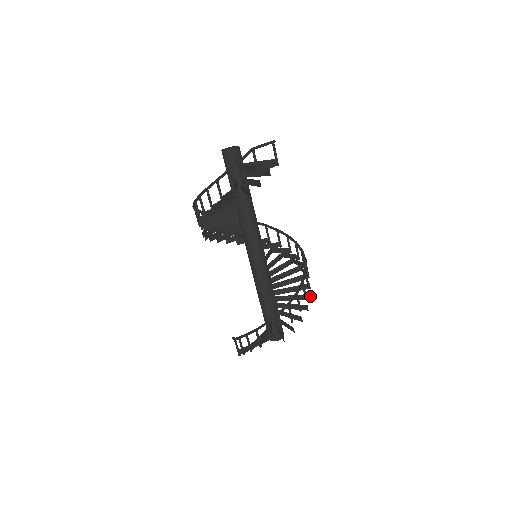
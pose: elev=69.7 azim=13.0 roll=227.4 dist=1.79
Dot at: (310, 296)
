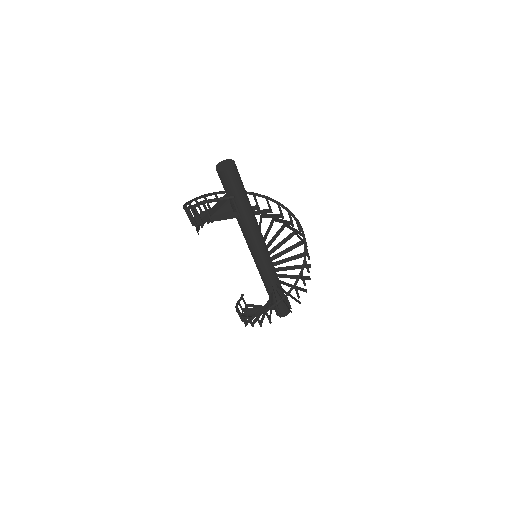
Dot at: occluded
